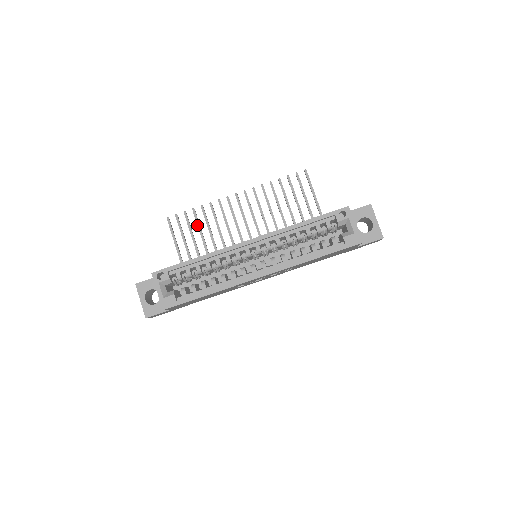
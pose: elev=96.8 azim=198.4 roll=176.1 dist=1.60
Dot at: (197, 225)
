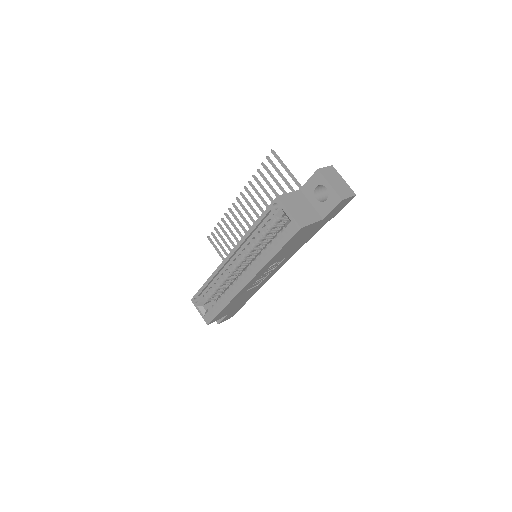
Dot at: occluded
